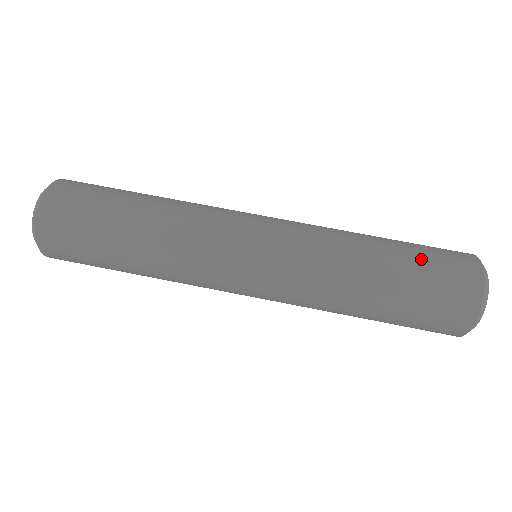
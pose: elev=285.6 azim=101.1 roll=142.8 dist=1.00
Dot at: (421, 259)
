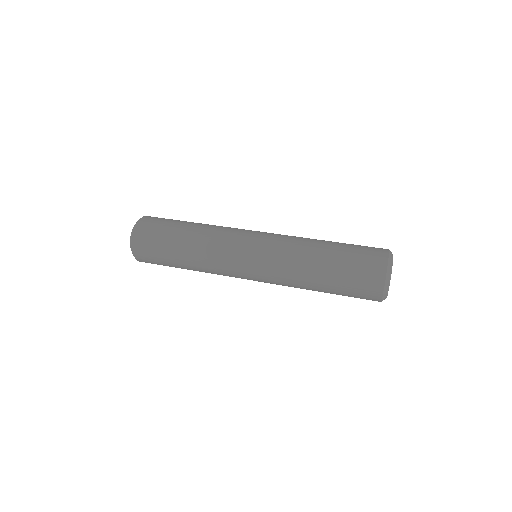
Dot at: occluded
